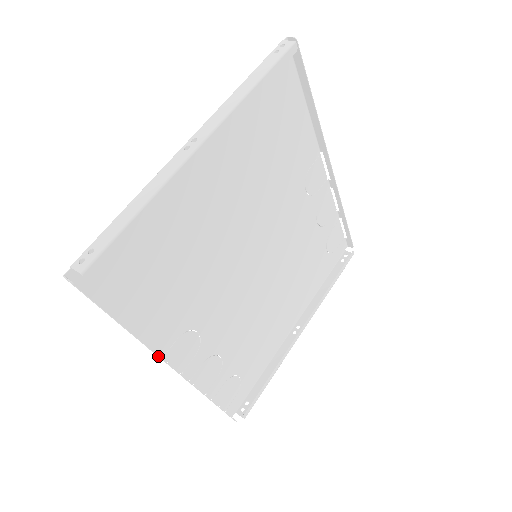
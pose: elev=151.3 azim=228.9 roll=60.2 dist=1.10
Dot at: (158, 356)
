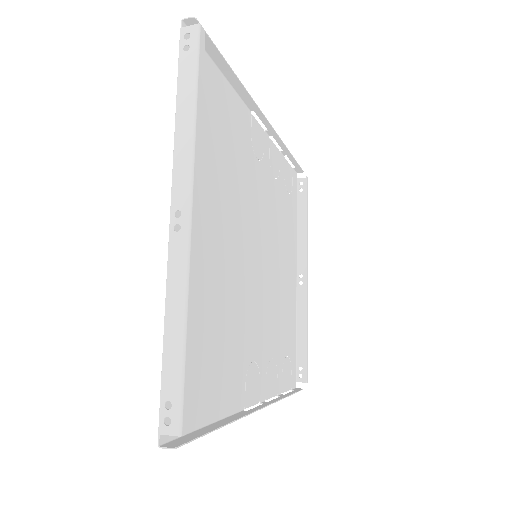
Dot at: (246, 414)
